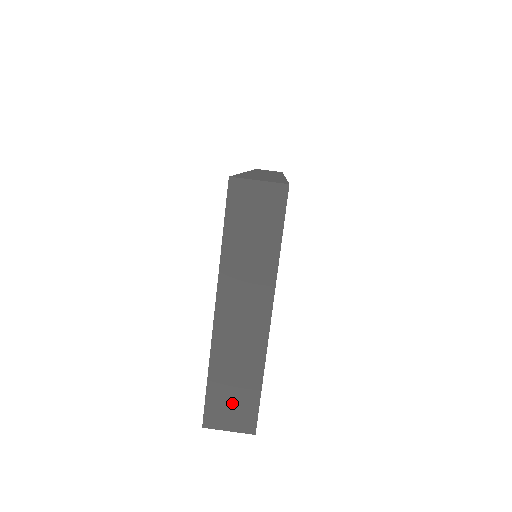
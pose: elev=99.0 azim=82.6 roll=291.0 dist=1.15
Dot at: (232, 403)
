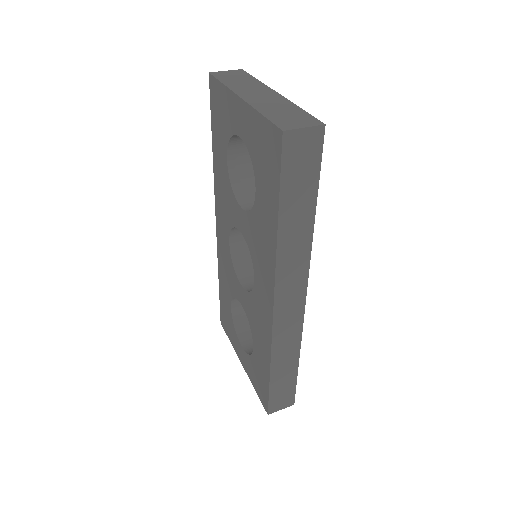
Dot at: (291, 118)
